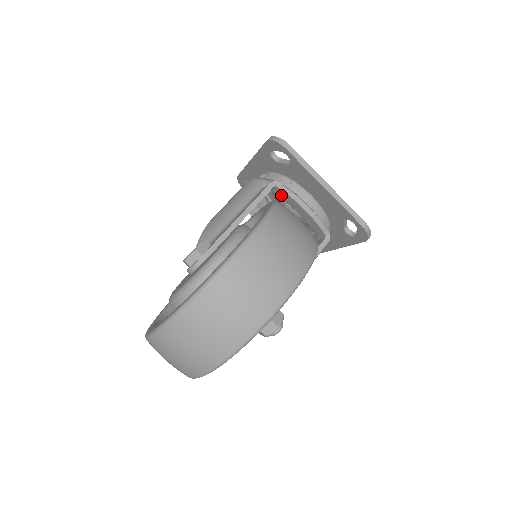
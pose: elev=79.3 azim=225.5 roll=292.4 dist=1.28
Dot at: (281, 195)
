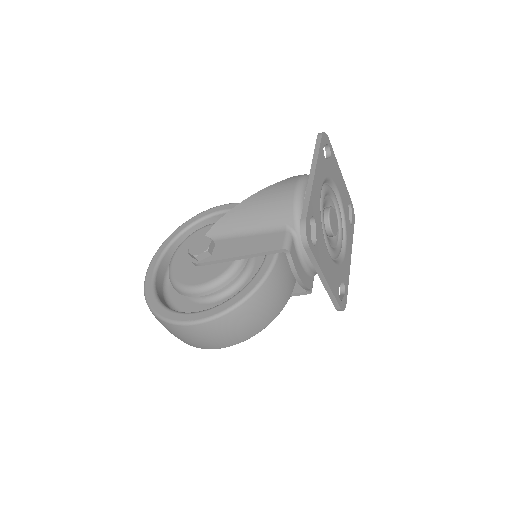
Dot at: occluded
